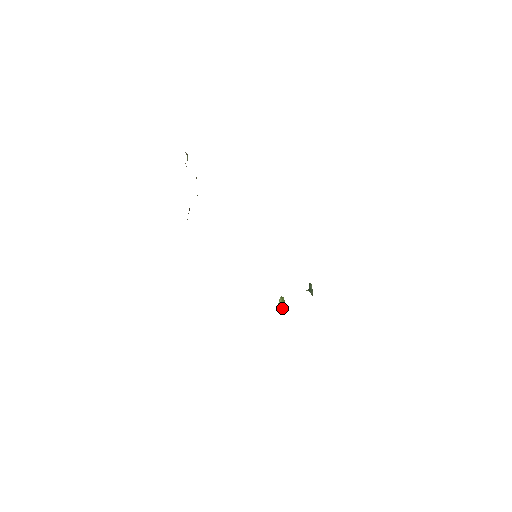
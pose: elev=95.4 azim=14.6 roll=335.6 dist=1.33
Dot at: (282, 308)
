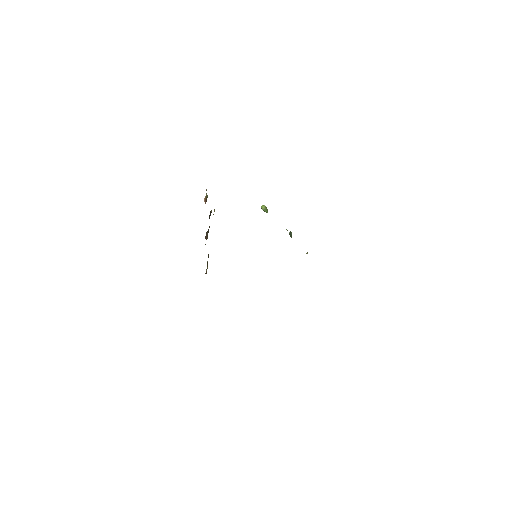
Dot at: occluded
